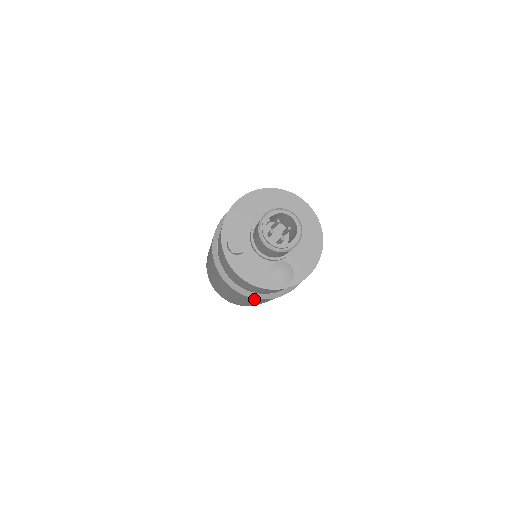
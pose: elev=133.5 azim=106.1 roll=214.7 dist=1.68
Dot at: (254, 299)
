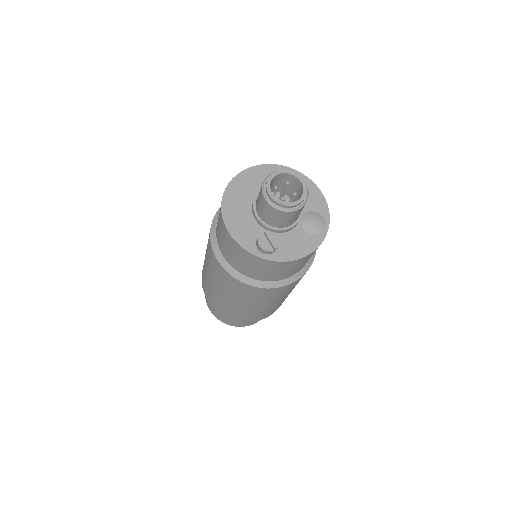
Dot at: occluded
